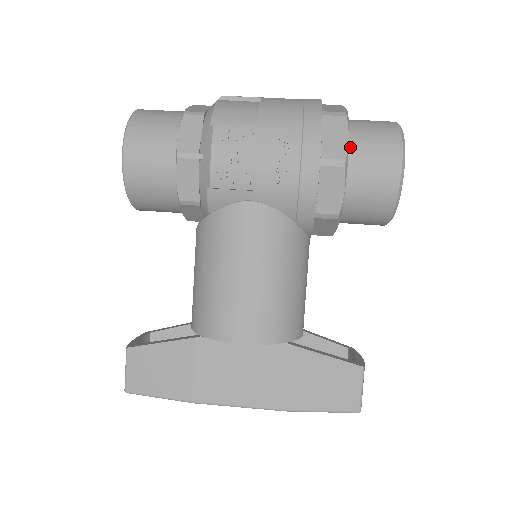
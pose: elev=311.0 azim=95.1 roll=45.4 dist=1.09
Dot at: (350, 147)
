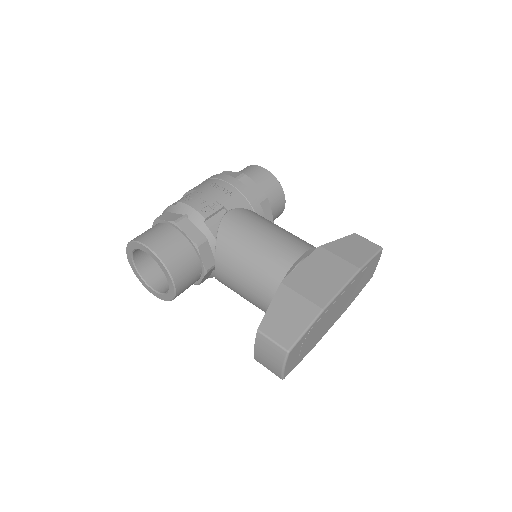
Dot at: occluded
